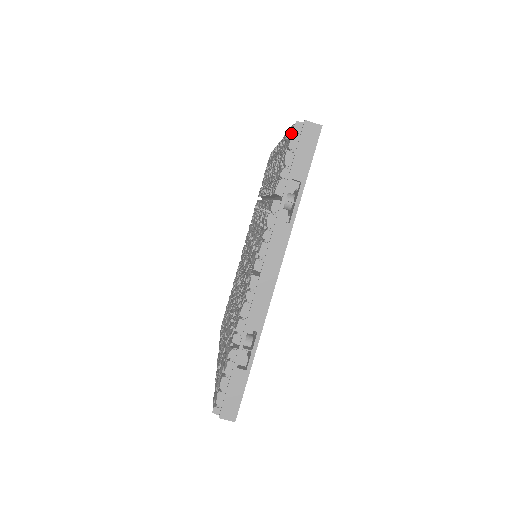
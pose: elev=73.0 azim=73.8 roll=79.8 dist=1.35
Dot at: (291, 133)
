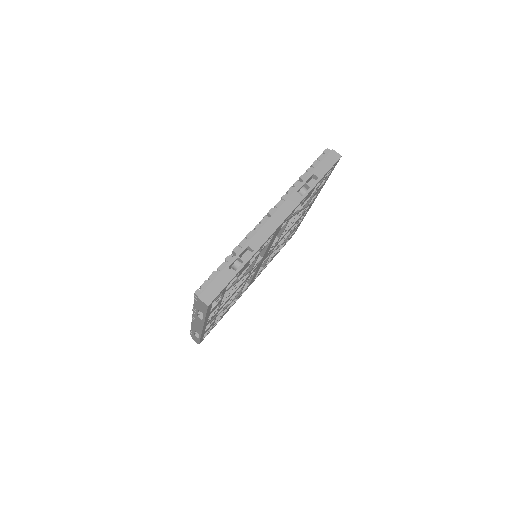
Dot at: occluded
